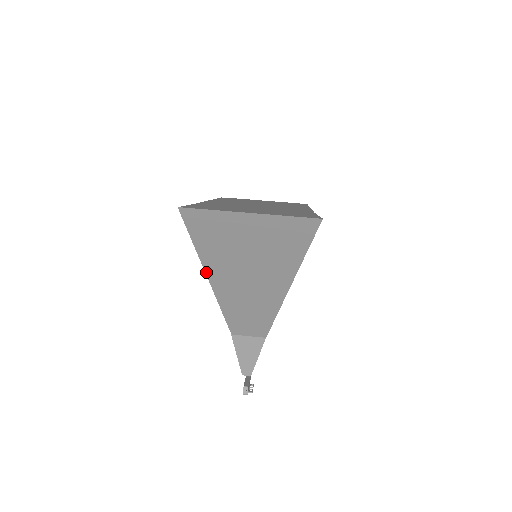
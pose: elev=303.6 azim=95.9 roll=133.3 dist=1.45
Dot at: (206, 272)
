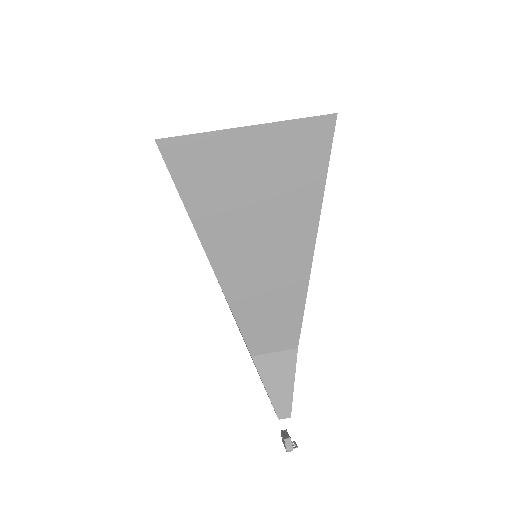
Dot at: (204, 248)
